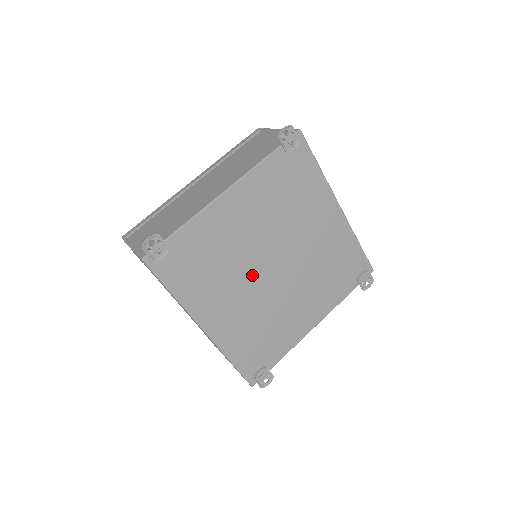
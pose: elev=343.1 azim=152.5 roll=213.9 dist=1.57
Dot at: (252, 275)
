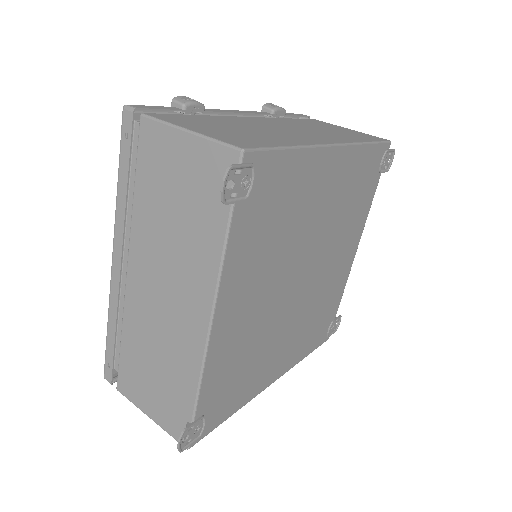
Dot at: (286, 312)
